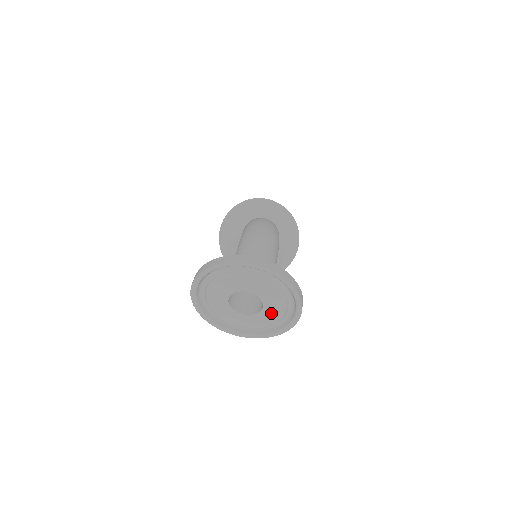
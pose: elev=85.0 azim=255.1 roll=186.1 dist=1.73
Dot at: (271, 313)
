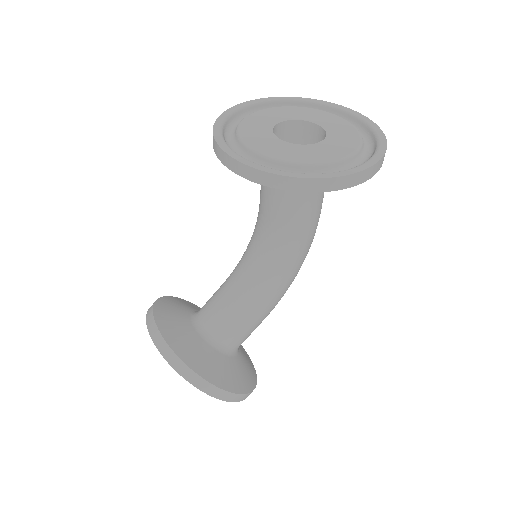
Dot at: (318, 152)
